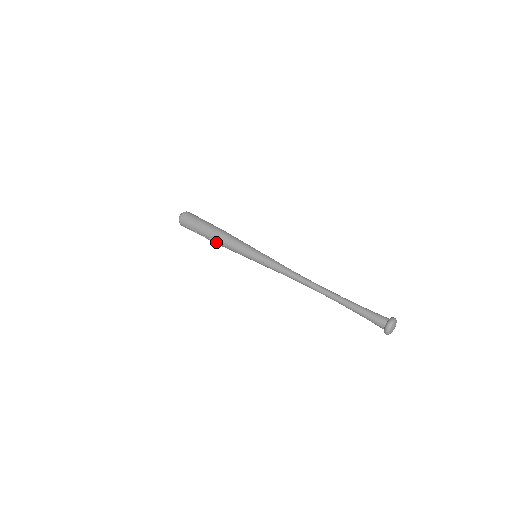
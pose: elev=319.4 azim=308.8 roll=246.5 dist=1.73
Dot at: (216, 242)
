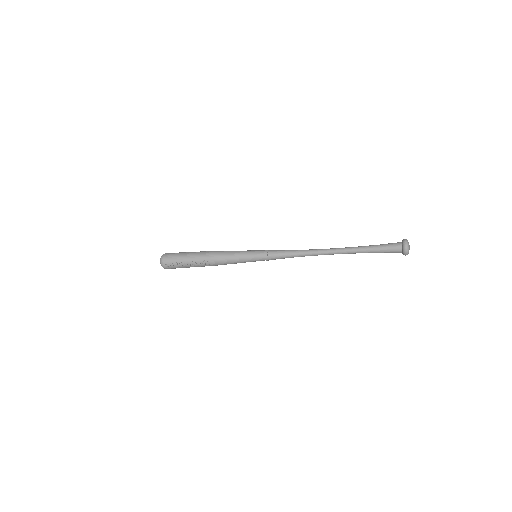
Dot at: (210, 261)
